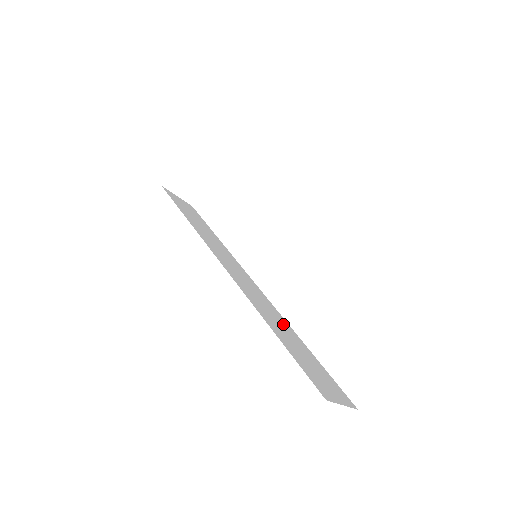
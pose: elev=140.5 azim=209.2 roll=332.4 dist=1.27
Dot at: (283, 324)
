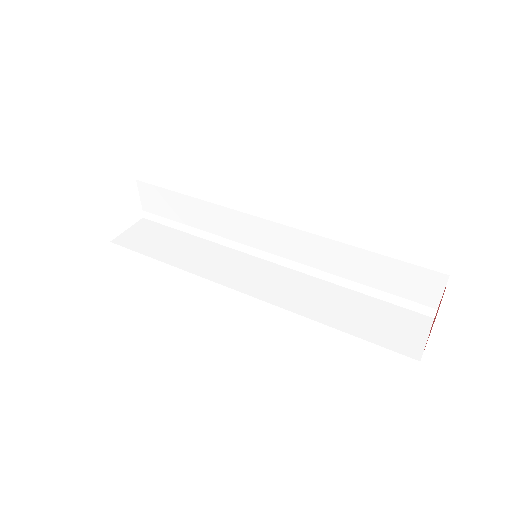
Dot at: (327, 293)
